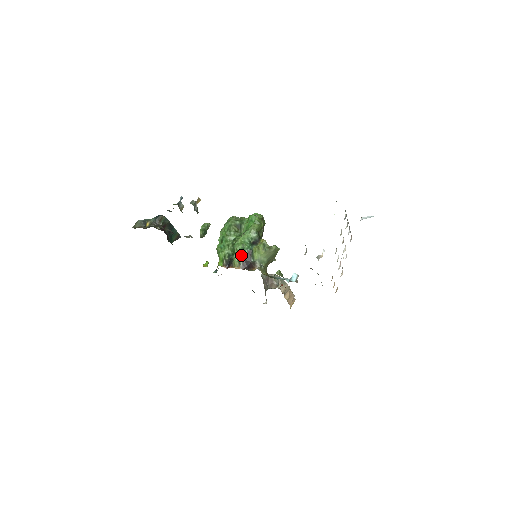
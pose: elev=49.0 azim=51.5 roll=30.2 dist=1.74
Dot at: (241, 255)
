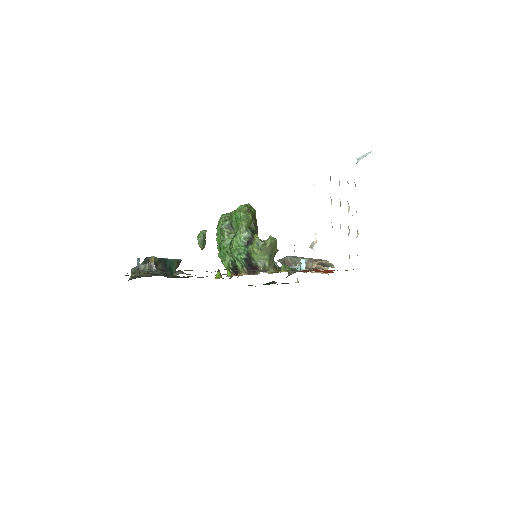
Dot at: (241, 261)
